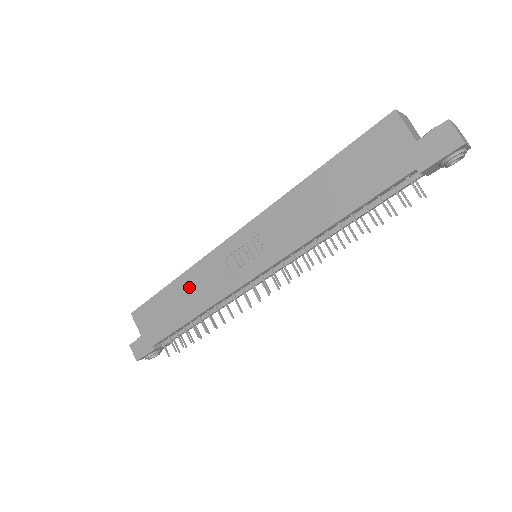
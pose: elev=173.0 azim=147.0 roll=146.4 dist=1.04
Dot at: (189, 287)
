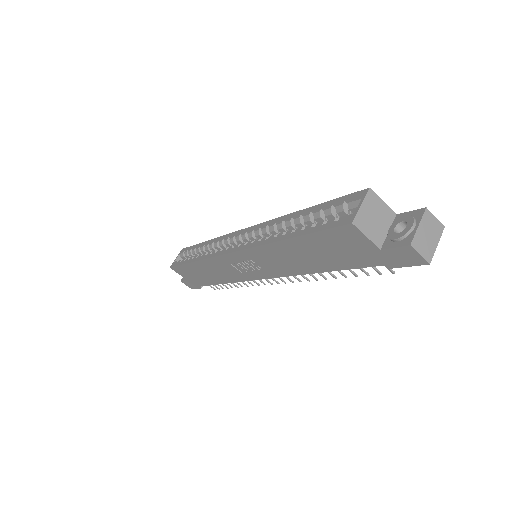
Dot at: (209, 269)
